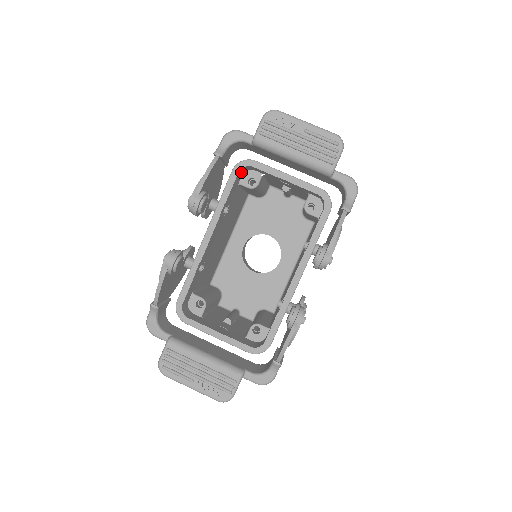
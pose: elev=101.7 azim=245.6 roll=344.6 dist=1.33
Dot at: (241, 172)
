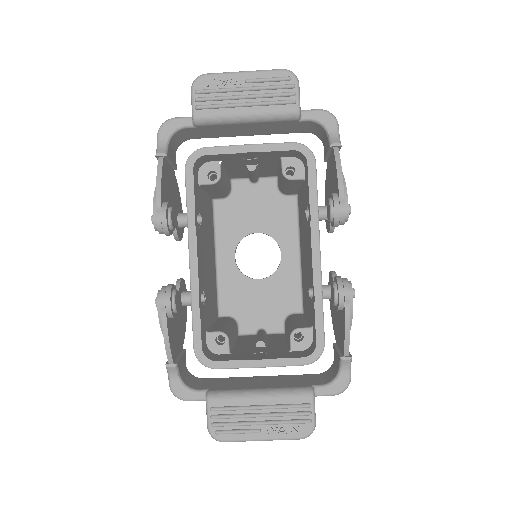
Dot at: (195, 169)
